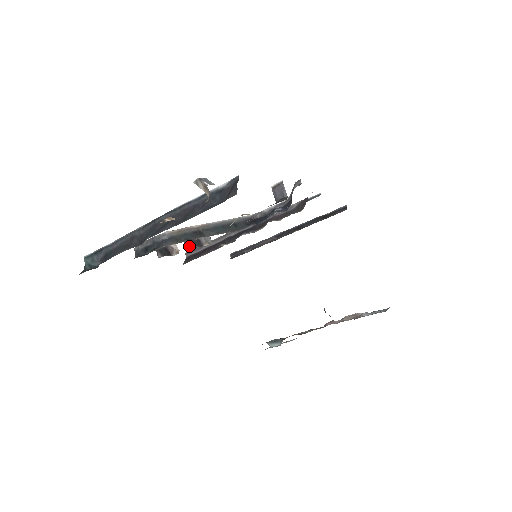
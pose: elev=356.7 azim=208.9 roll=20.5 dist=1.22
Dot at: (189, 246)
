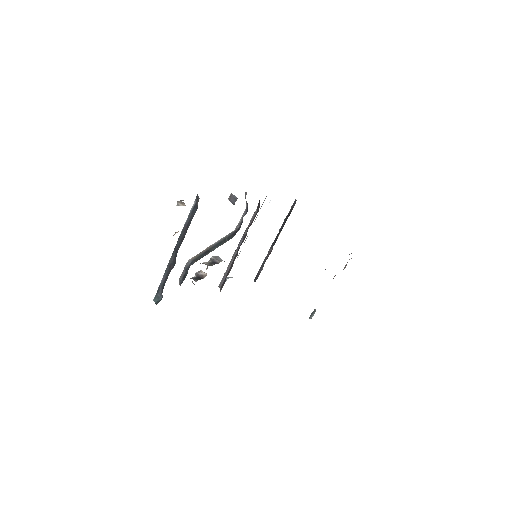
Dot at: occluded
